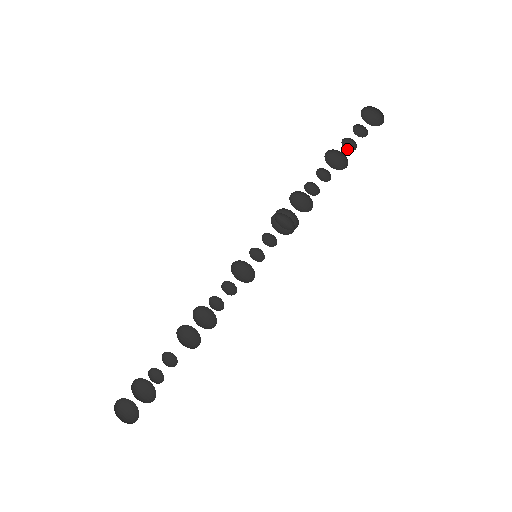
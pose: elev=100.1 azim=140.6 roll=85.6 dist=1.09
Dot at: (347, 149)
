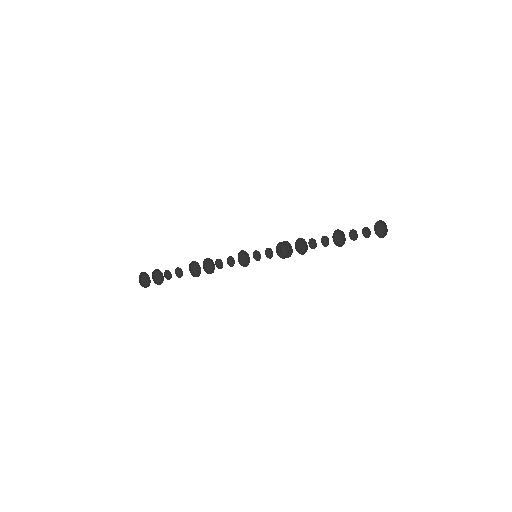
Dot at: (351, 236)
